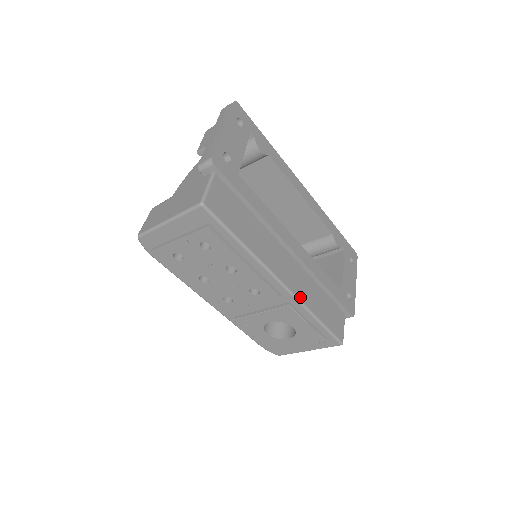
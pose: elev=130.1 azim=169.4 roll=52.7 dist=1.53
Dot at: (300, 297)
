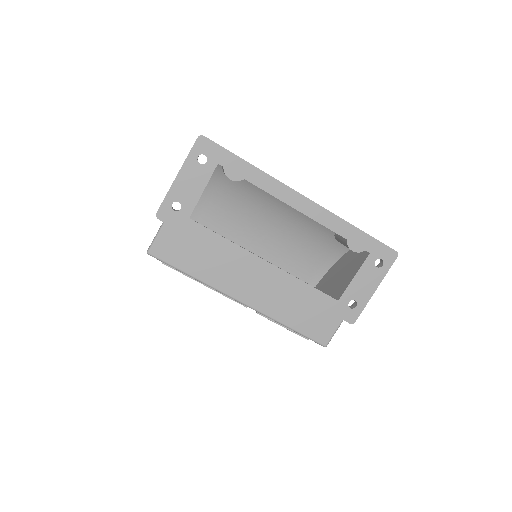
Dot at: (264, 311)
